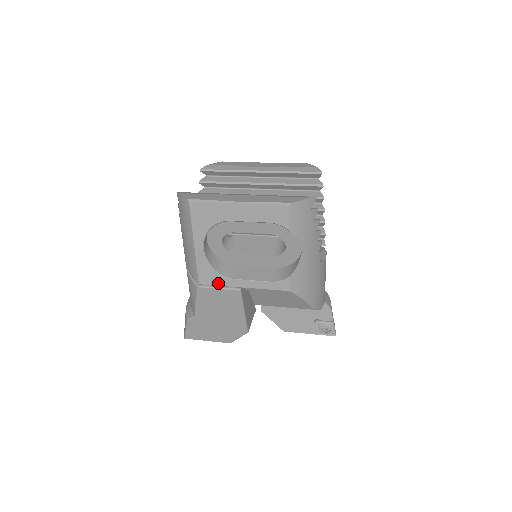
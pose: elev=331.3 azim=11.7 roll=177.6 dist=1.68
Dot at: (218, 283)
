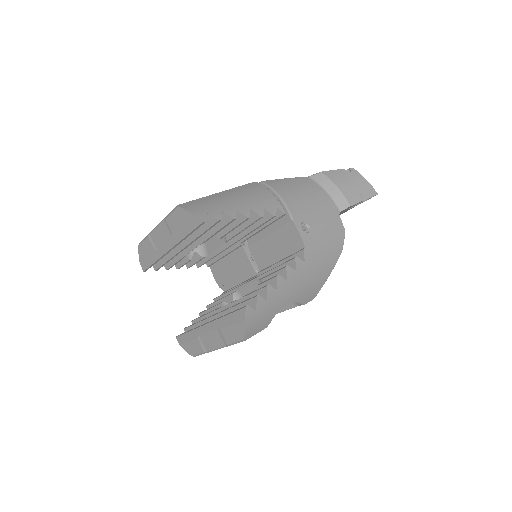
Dot at: occluded
